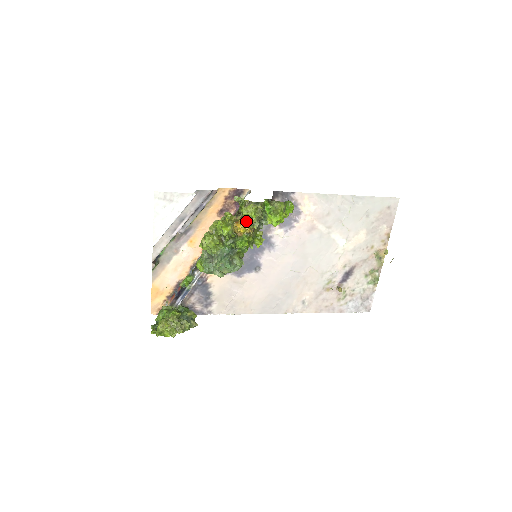
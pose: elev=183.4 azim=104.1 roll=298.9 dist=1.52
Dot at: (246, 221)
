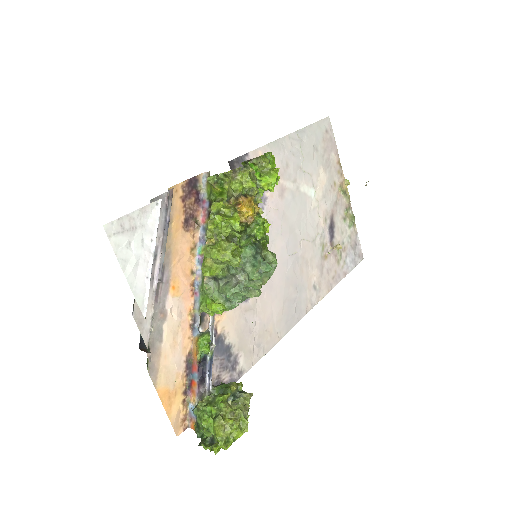
Dot at: (247, 197)
